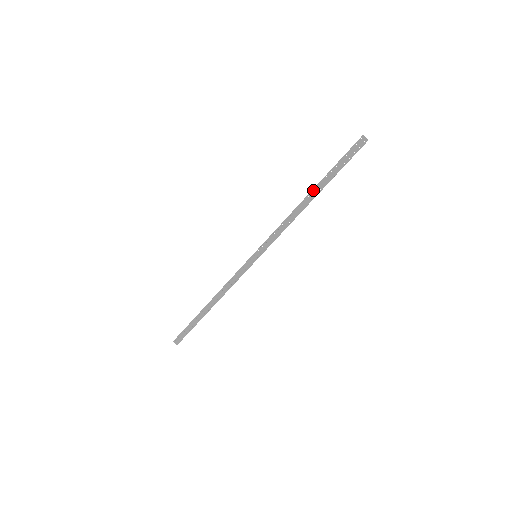
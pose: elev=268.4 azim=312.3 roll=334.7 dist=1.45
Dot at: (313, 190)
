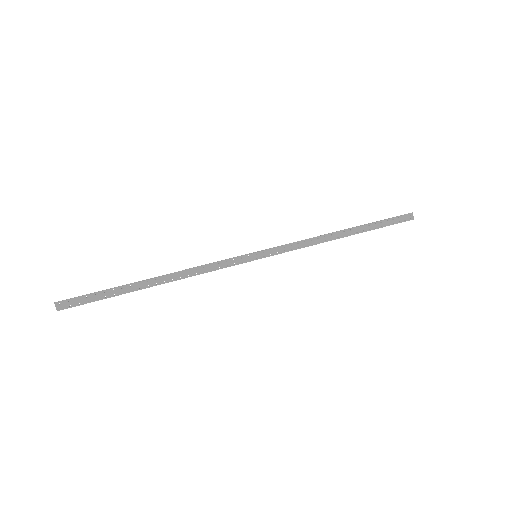
Dot at: (352, 229)
